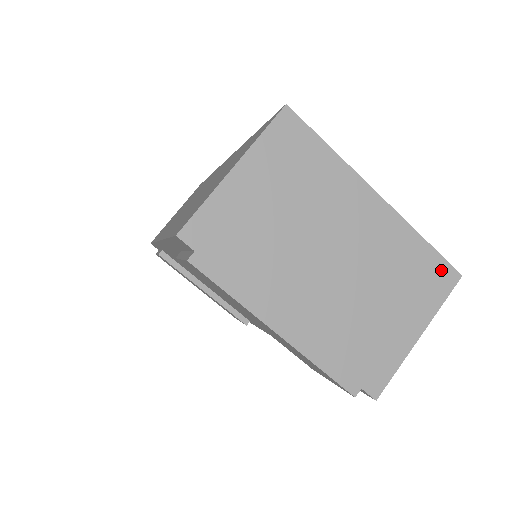
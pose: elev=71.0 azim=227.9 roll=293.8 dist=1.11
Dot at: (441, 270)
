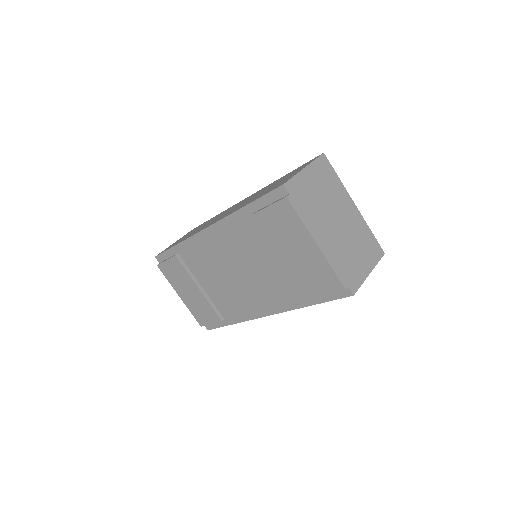
Dot at: (377, 247)
